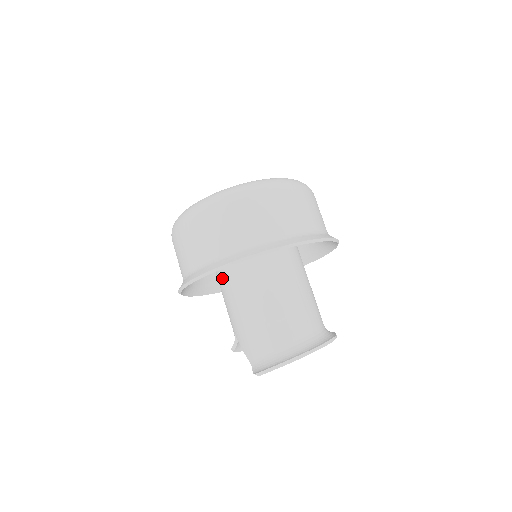
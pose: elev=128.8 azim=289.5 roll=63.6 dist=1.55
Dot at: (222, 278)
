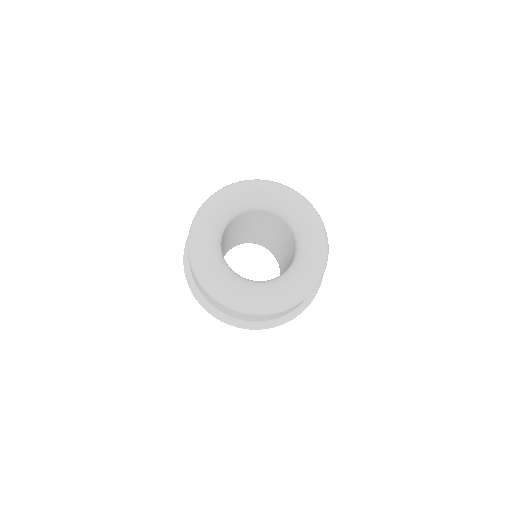
Dot at: occluded
